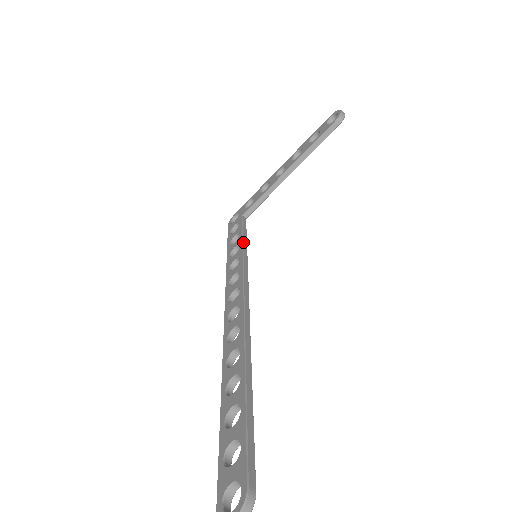
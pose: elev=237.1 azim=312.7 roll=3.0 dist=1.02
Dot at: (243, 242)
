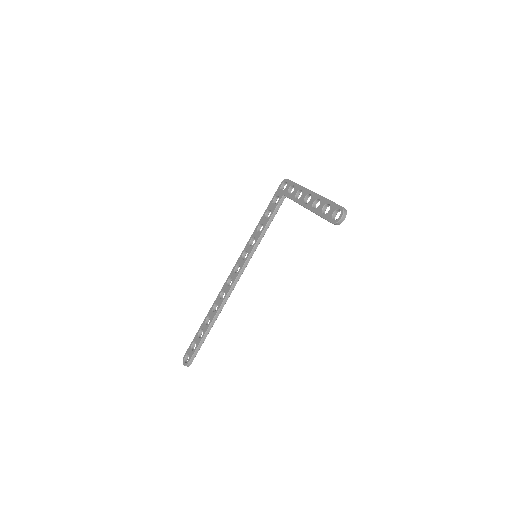
Dot at: (264, 229)
